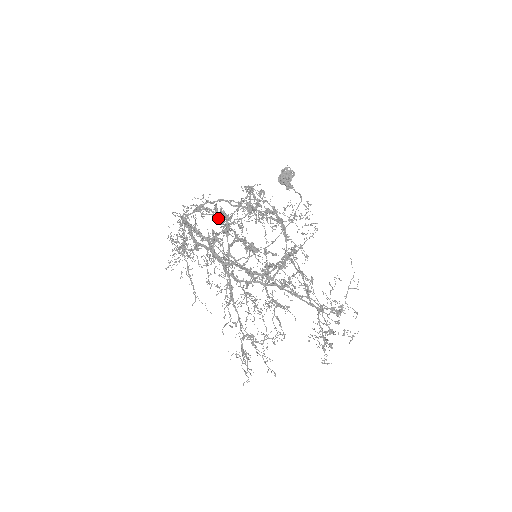
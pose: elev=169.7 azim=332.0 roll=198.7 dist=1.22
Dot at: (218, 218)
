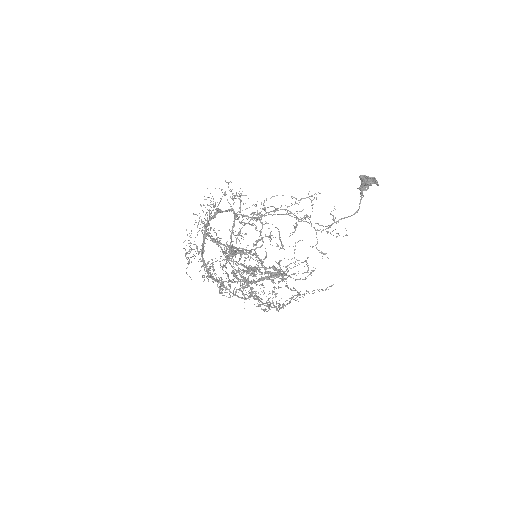
Dot at: (231, 245)
